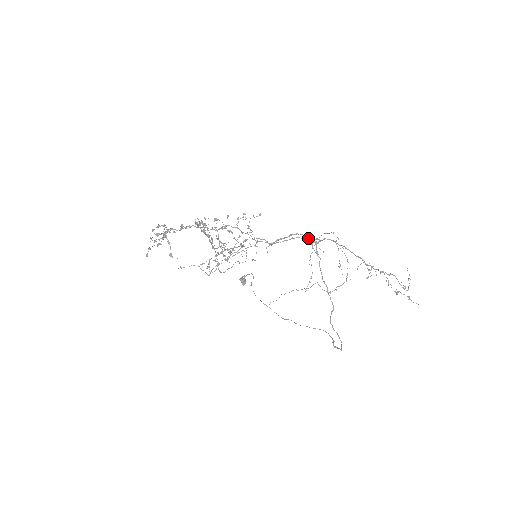
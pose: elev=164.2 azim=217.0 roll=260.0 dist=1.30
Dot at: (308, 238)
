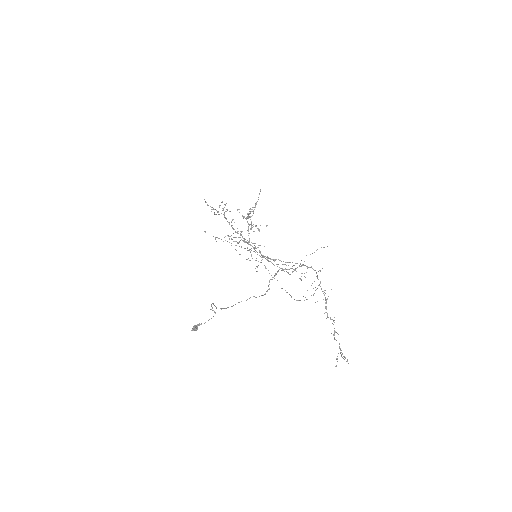
Dot at: occluded
